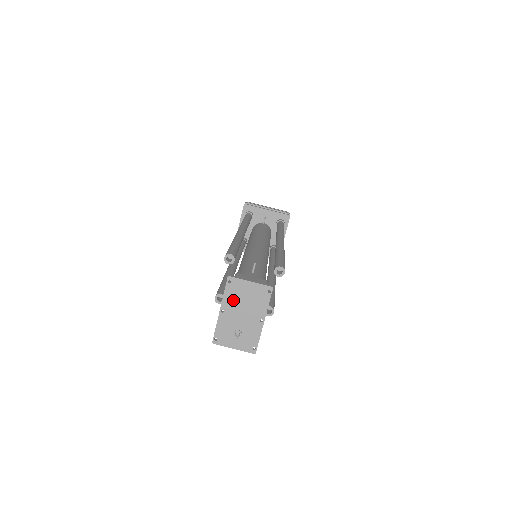
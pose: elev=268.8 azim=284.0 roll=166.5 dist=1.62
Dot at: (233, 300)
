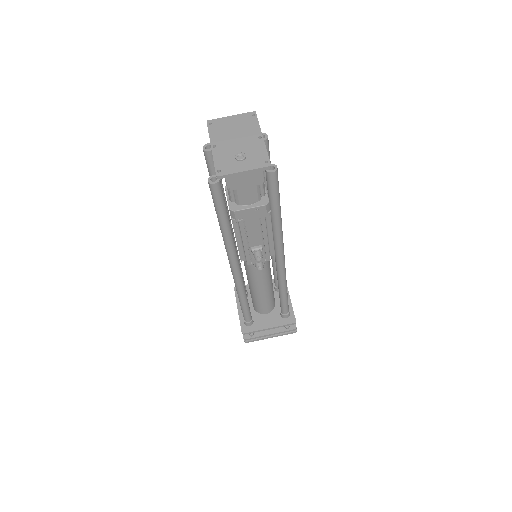
Dot at: (221, 135)
